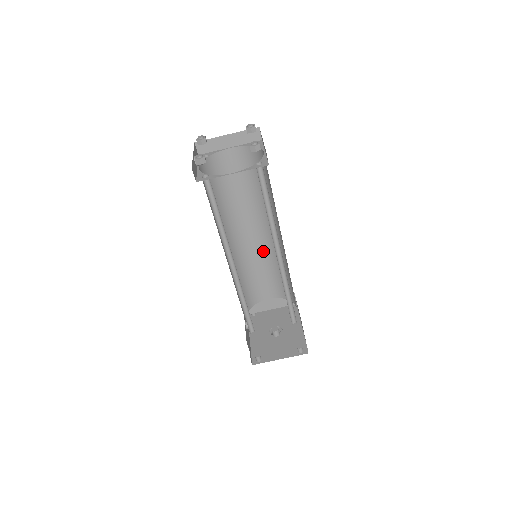
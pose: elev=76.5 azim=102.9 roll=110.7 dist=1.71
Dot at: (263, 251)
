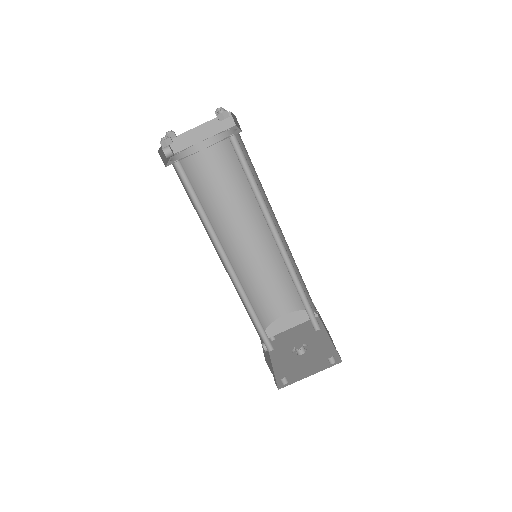
Dot at: (265, 256)
